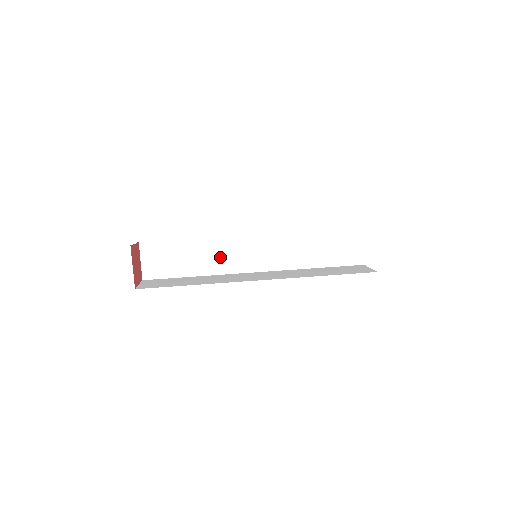
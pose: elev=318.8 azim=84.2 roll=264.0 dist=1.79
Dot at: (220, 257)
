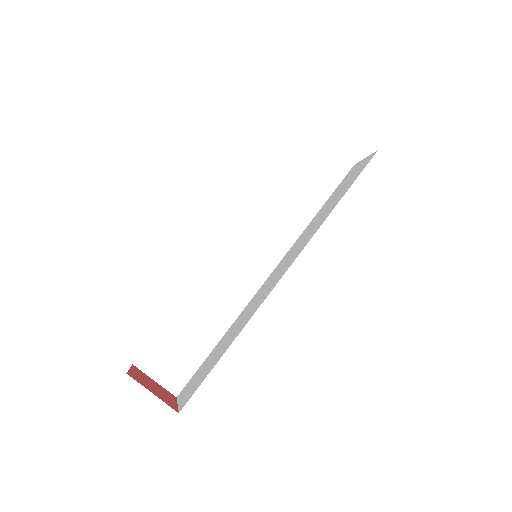
Dot at: occluded
